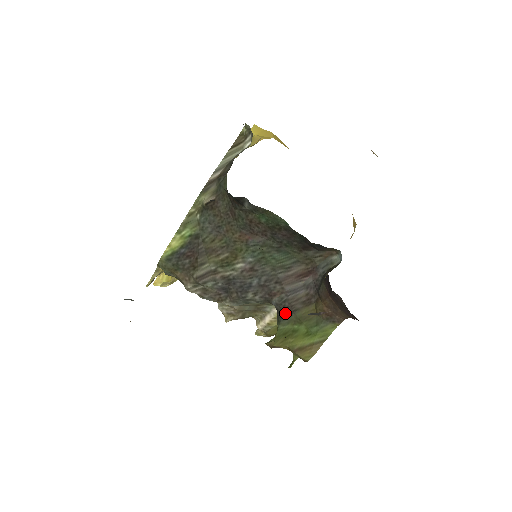
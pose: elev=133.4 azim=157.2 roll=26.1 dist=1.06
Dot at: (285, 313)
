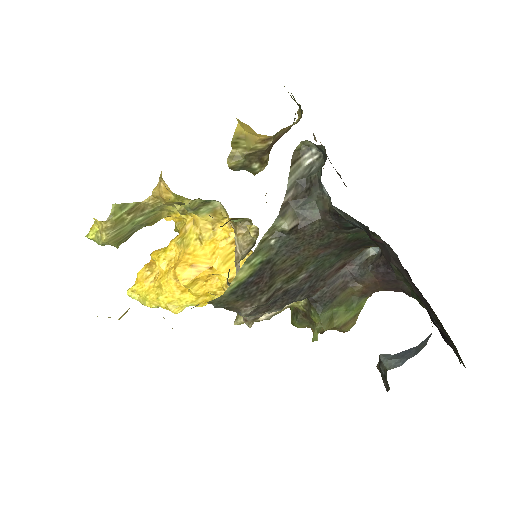
Dot at: (327, 302)
